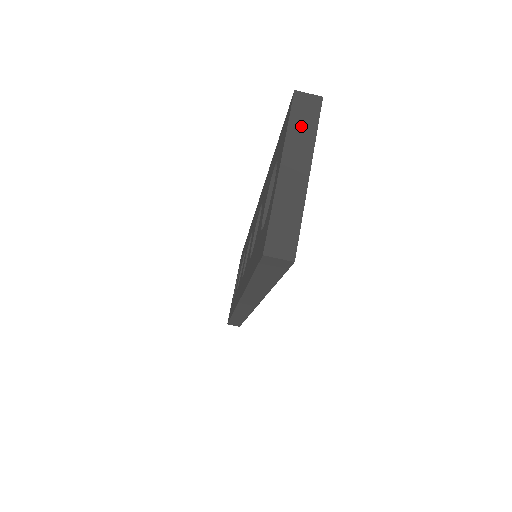
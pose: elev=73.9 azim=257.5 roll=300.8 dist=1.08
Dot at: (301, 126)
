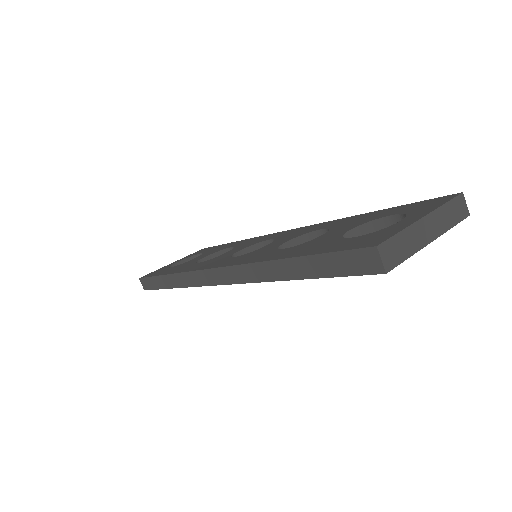
Dot at: (450, 213)
